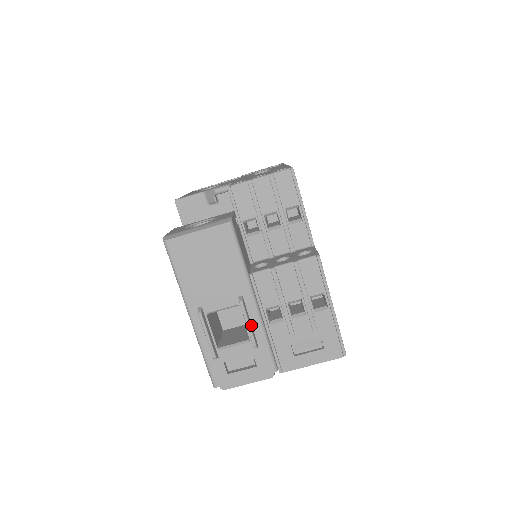
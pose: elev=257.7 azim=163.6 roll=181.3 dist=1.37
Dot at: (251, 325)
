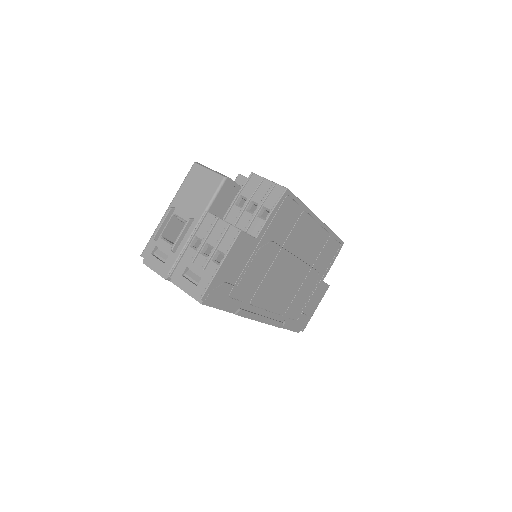
Dot at: (183, 238)
